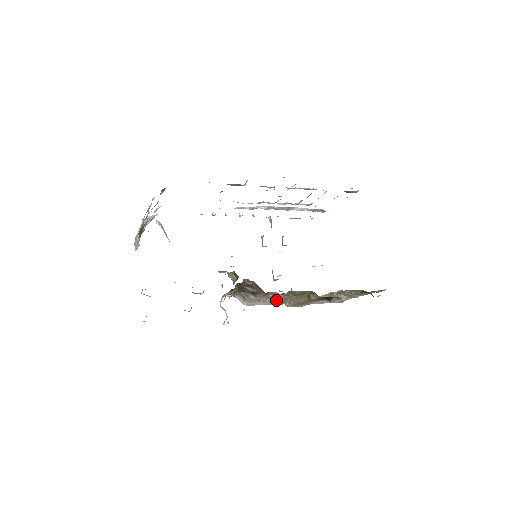
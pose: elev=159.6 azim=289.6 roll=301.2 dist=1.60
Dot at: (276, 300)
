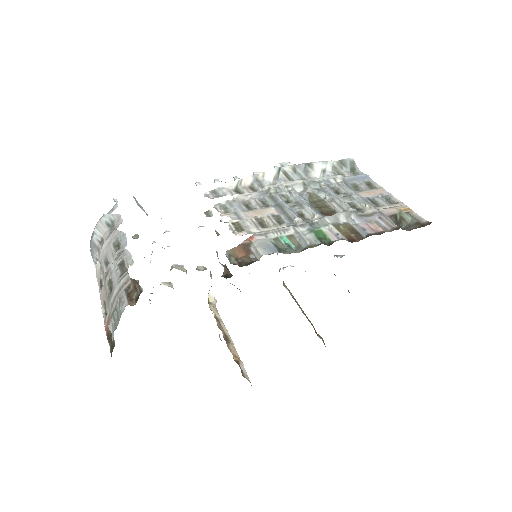
Dot at: occluded
